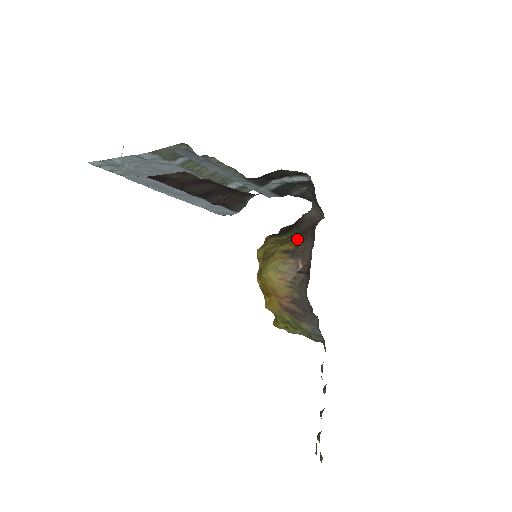
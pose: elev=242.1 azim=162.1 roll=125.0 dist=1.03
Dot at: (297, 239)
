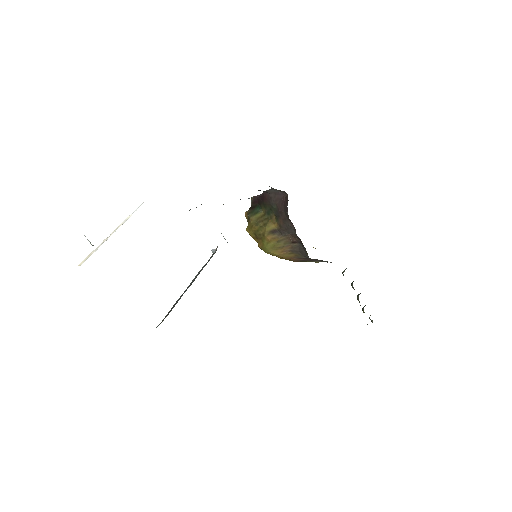
Dot at: (275, 217)
